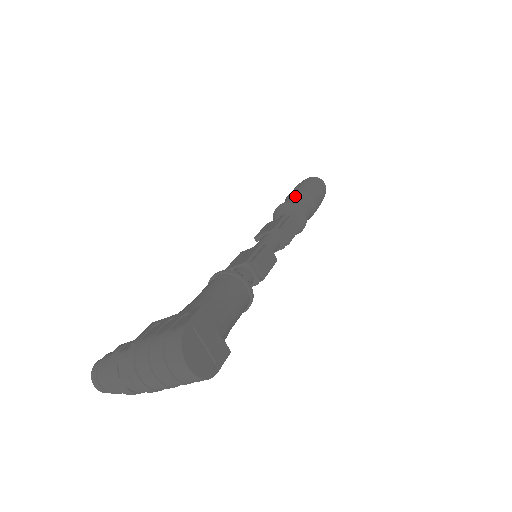
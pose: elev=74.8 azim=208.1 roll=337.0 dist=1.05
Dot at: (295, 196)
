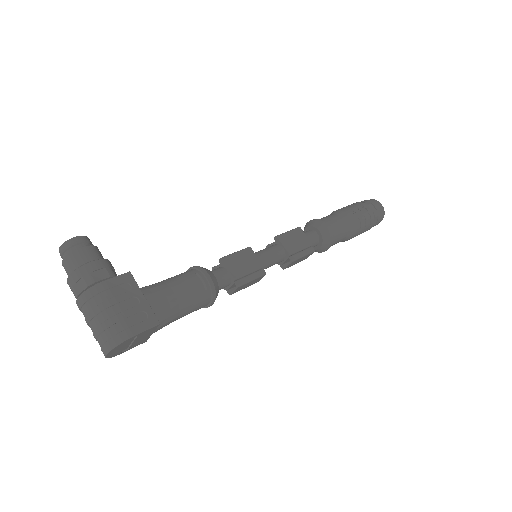
Dot at: (345, 226)
